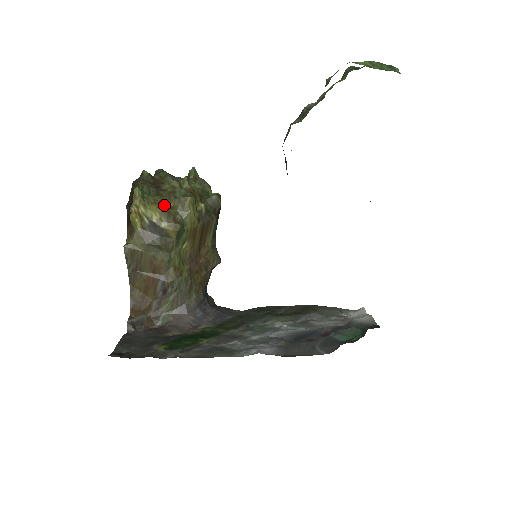
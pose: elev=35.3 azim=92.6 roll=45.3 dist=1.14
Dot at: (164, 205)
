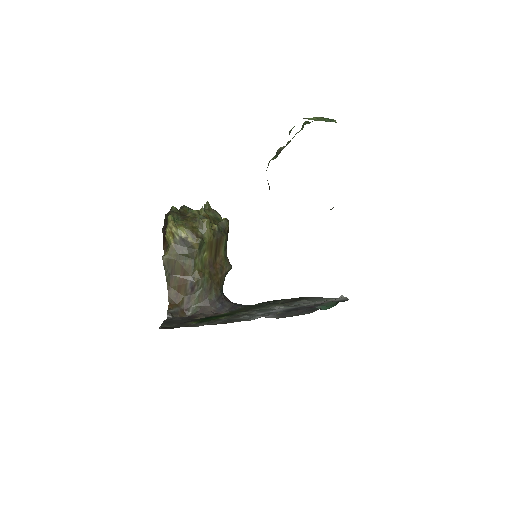
Dot at: (189, 226)
